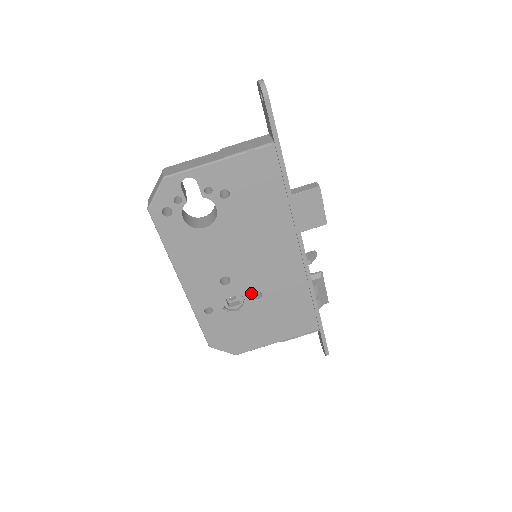
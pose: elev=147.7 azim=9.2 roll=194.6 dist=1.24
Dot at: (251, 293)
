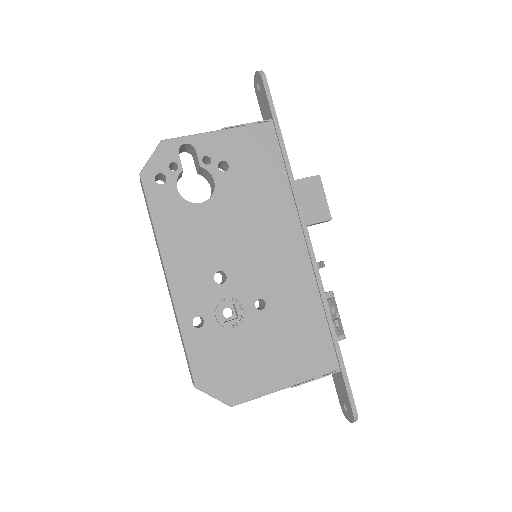
Dot at: (252, 300)
